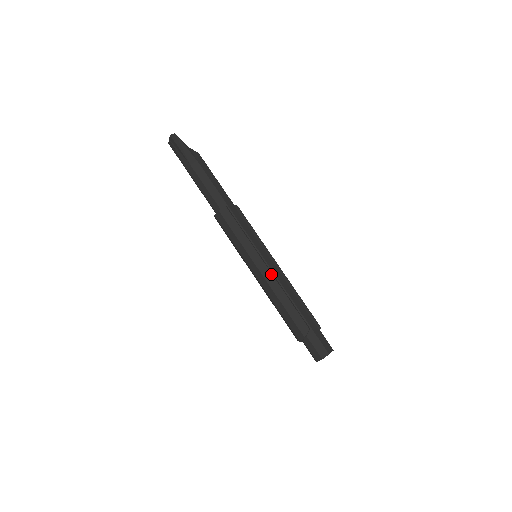
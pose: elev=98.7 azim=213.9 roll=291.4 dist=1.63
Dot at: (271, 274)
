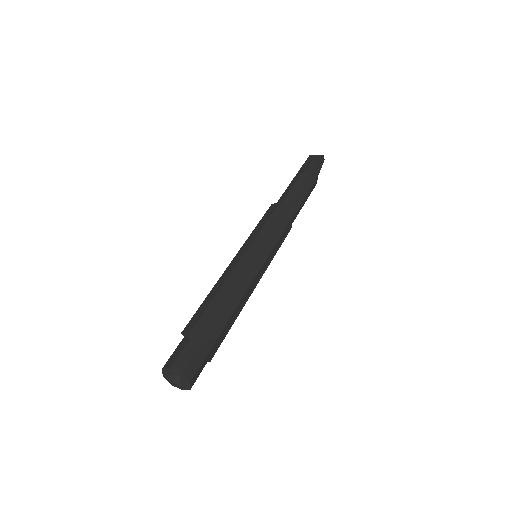
Dot at: (255, 275)
